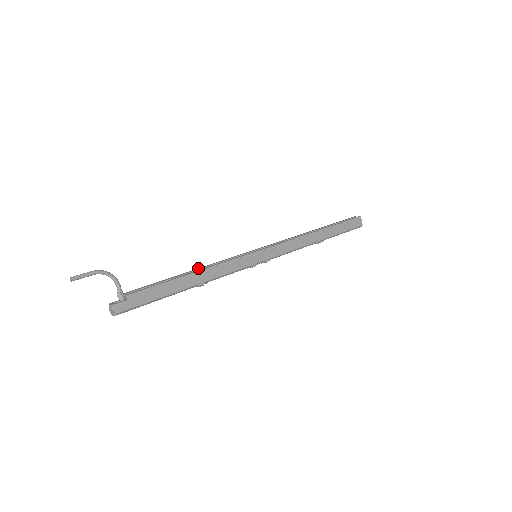
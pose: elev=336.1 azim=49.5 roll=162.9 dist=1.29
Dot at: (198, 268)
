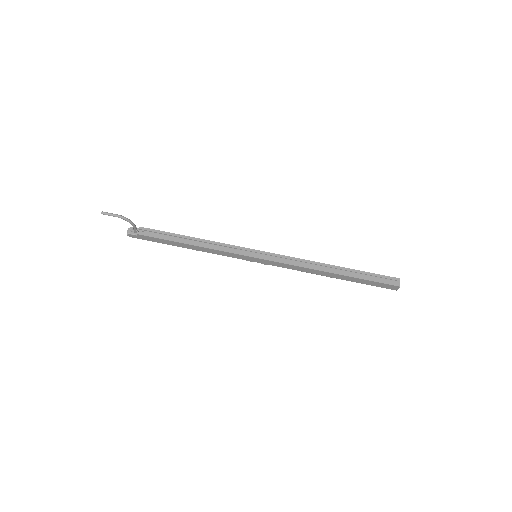
Dot at: (202, 239)
